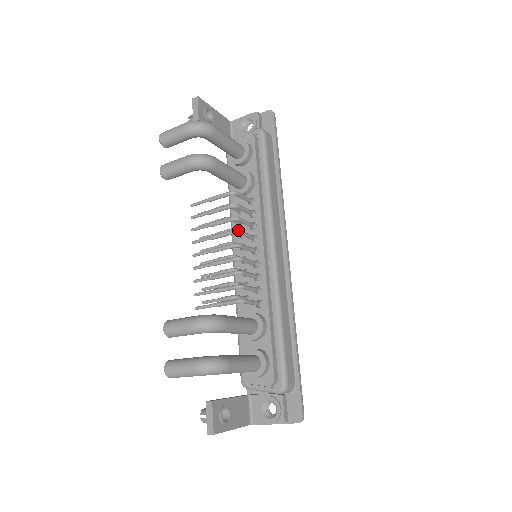
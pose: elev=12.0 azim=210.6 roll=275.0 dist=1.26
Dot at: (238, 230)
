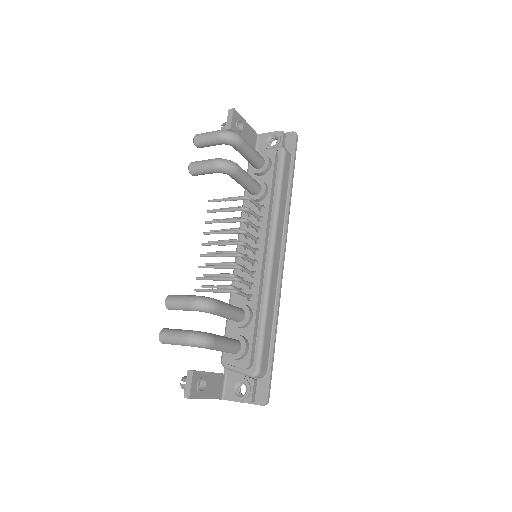
Dot at: occluded
